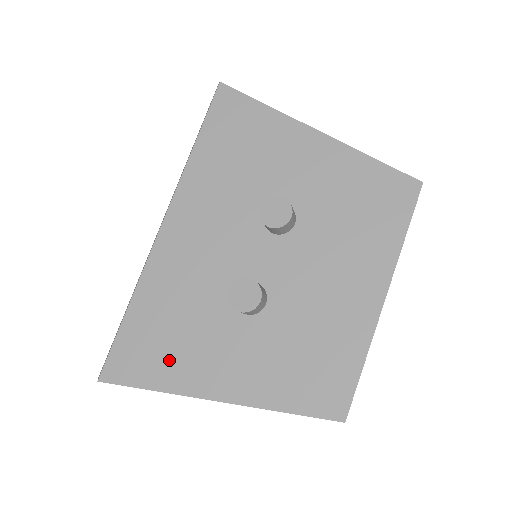
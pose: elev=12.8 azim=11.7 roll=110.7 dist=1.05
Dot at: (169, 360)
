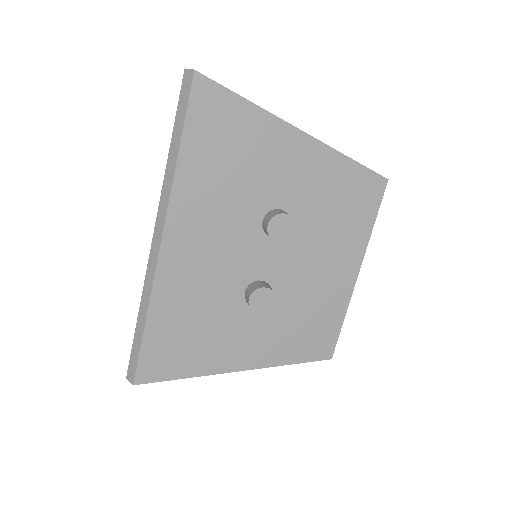
Dot at: (196, 354)
